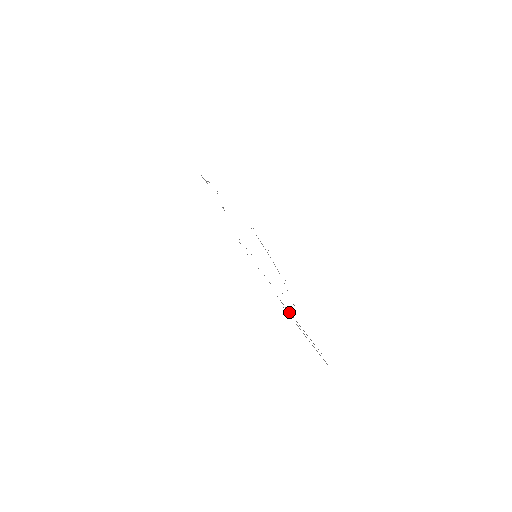
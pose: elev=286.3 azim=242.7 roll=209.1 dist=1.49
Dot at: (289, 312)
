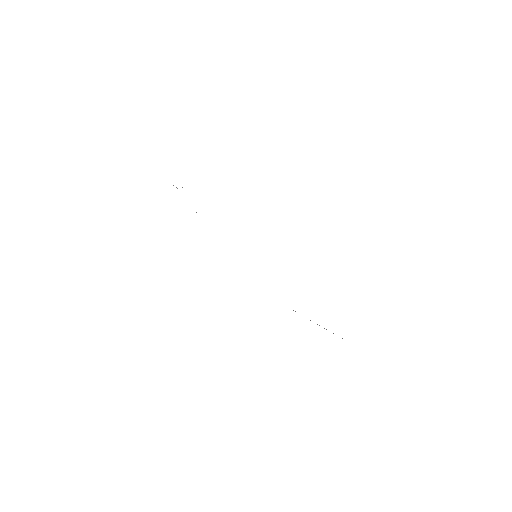
Dot at: occluded
